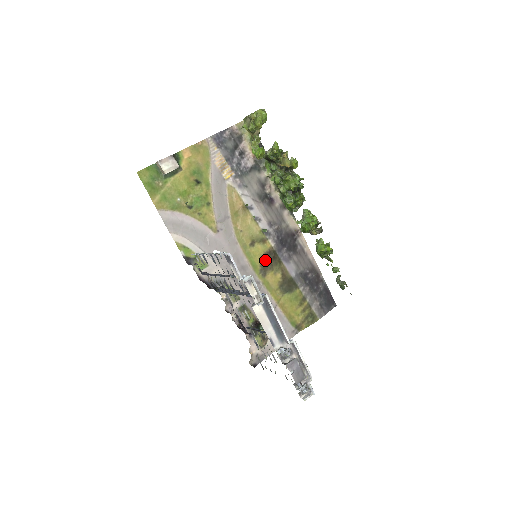
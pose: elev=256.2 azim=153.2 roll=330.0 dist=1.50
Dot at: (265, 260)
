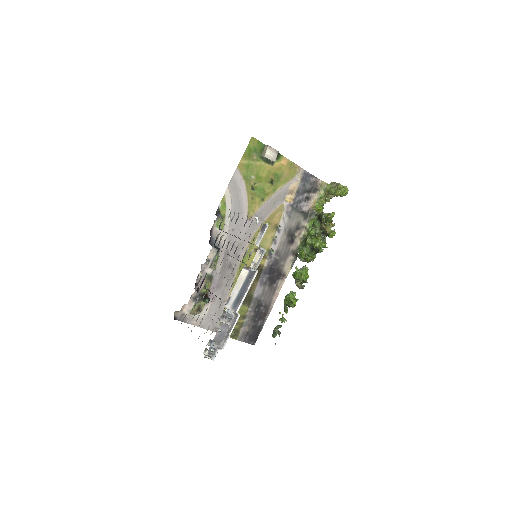
Dot at: occluded
